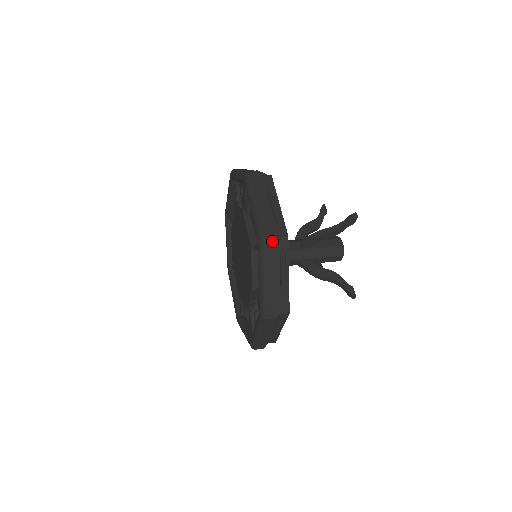
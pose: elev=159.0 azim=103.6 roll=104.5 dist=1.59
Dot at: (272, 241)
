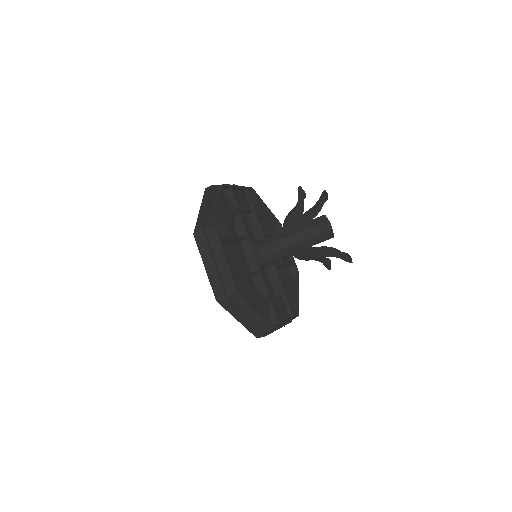
Dot at: (201, 234)
